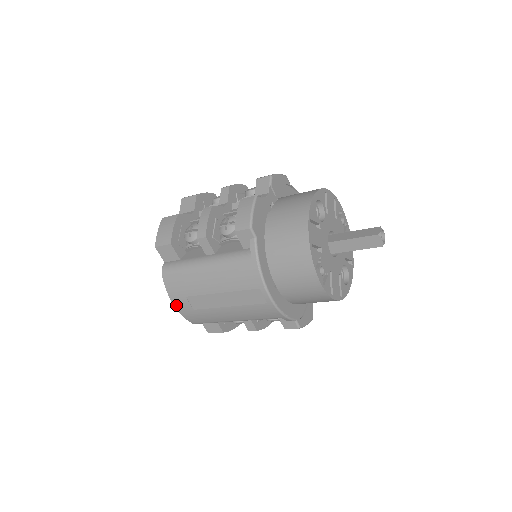
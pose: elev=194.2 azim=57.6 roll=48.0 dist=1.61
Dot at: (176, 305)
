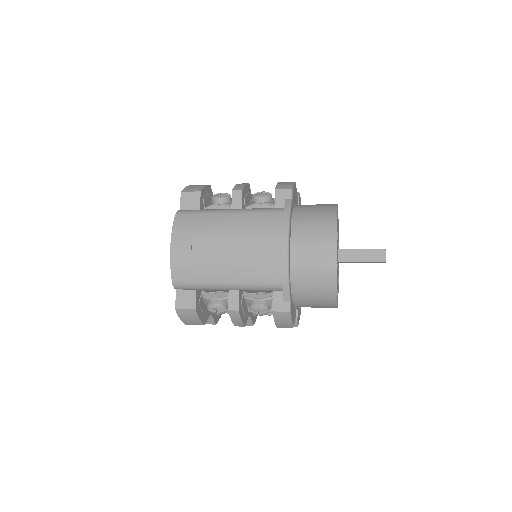
Dot at: (173, 247)
